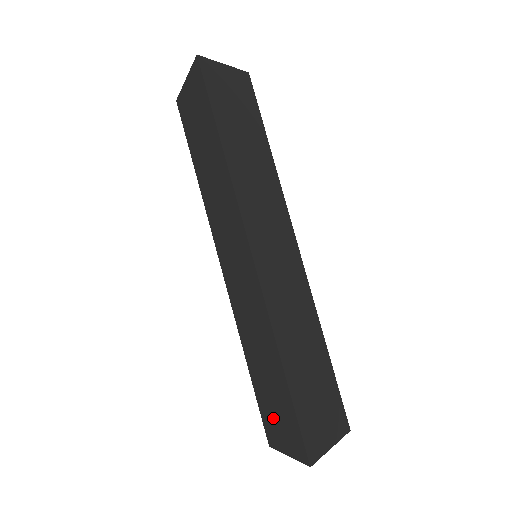
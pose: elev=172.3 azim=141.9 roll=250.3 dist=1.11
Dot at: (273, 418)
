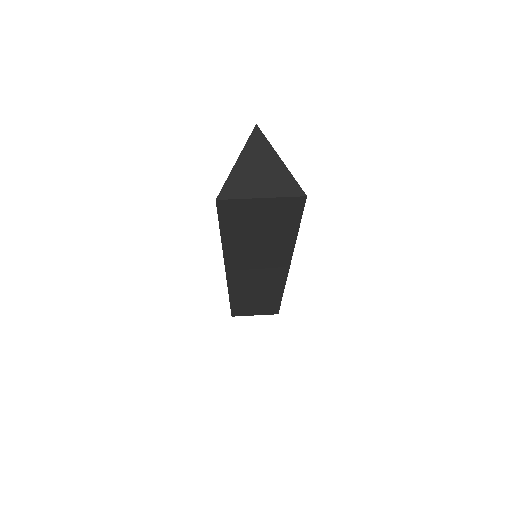
Dot at: occluded
